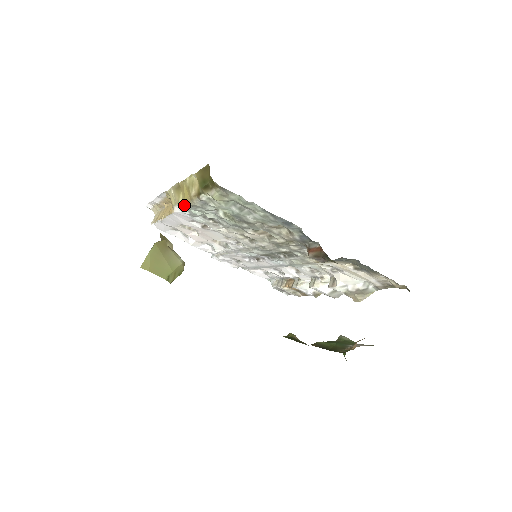
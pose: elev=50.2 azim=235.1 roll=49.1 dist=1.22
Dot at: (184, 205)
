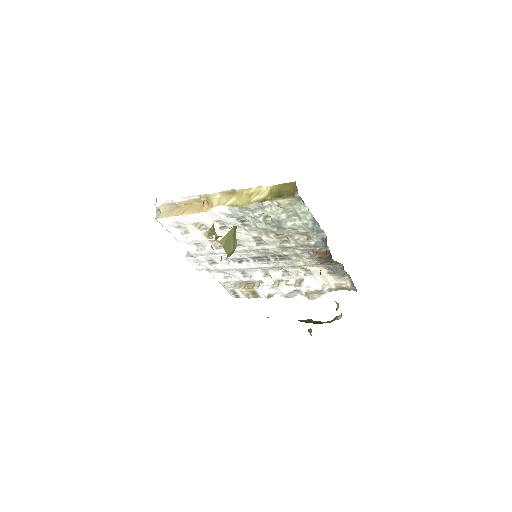
Dot at: (232, 206)
